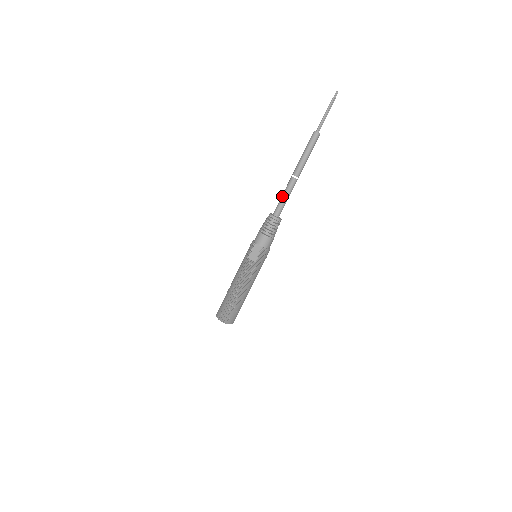
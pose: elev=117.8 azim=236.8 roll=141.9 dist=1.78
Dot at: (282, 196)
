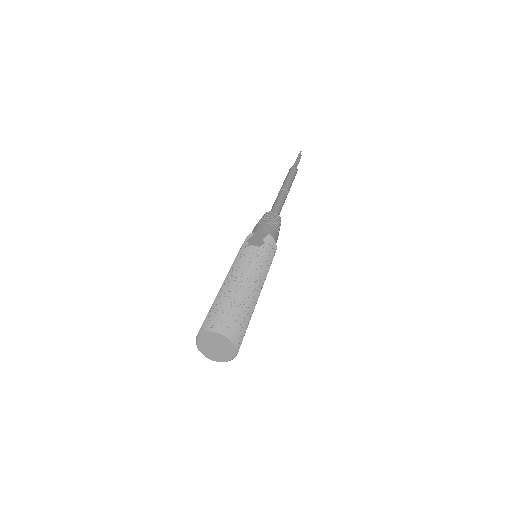
Dot at: (274, 202)
